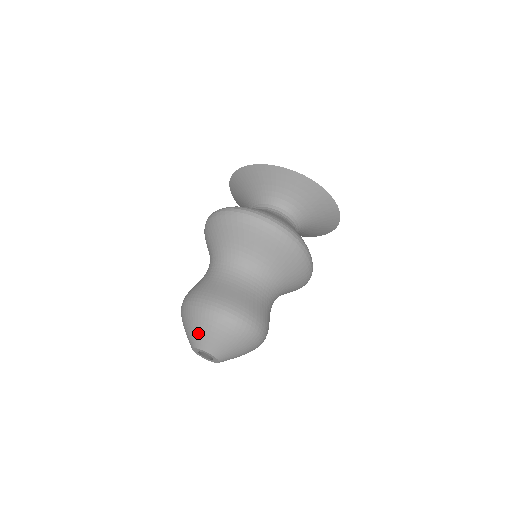
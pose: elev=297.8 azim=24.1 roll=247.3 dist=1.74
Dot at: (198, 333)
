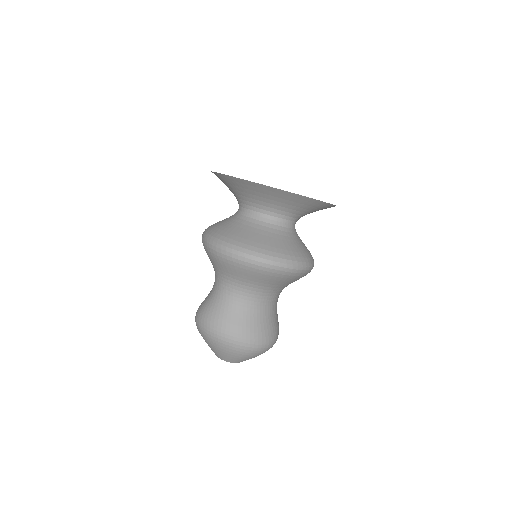
Dot at: (234, 358)
